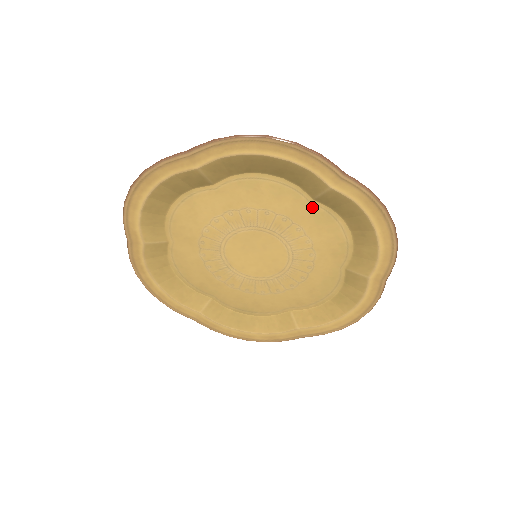
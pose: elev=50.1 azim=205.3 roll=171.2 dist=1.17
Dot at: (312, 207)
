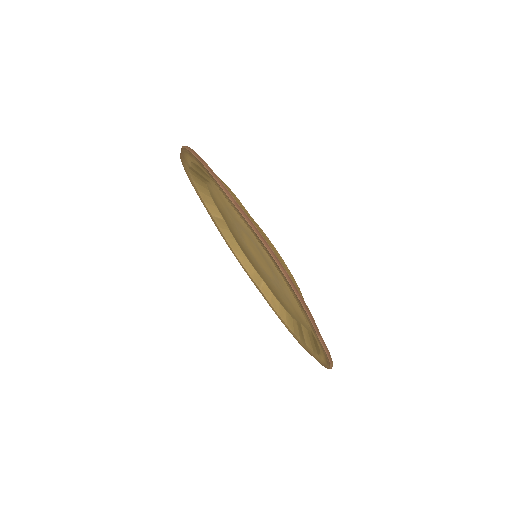
Dot at: occluded
